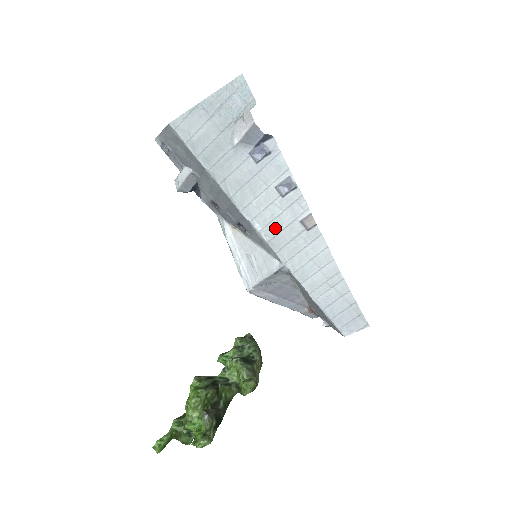
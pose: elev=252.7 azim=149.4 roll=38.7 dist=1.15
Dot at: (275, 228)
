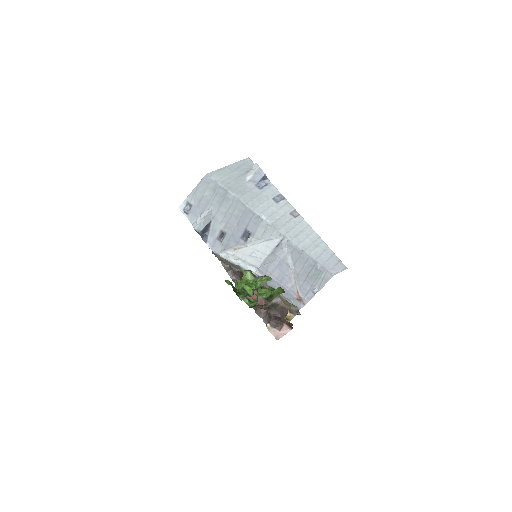
Dot at: (275, 217)
